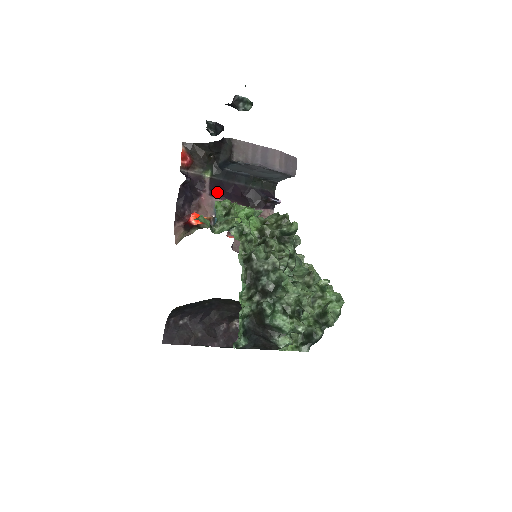
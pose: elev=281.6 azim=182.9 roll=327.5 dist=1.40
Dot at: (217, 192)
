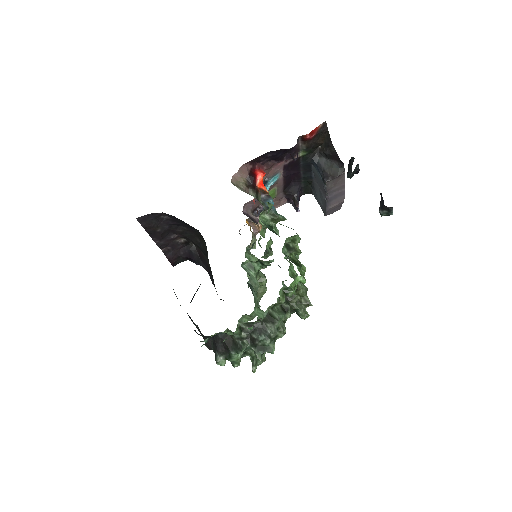
Dot at: (289, 167)
